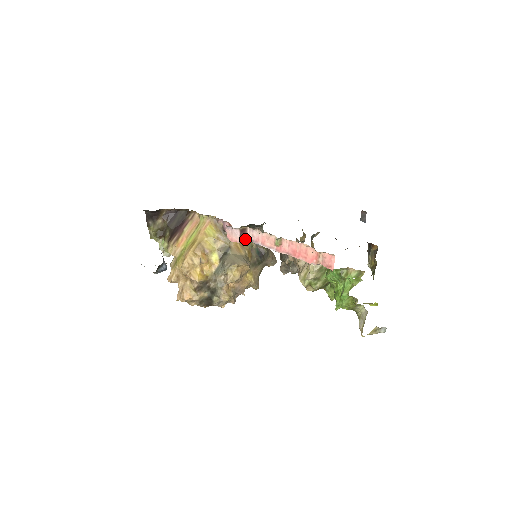
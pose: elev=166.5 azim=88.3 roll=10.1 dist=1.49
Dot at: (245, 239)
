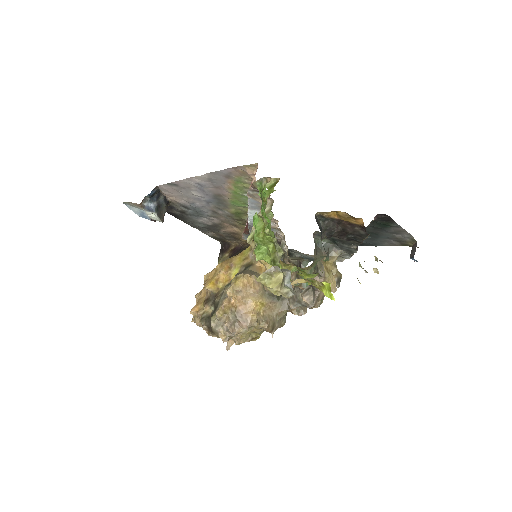
Dot at: (248, 229)
